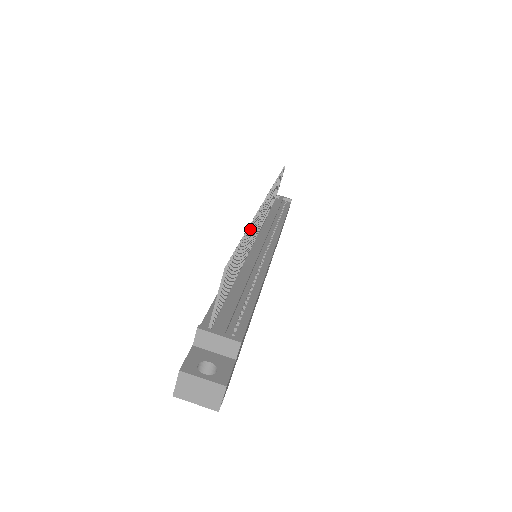
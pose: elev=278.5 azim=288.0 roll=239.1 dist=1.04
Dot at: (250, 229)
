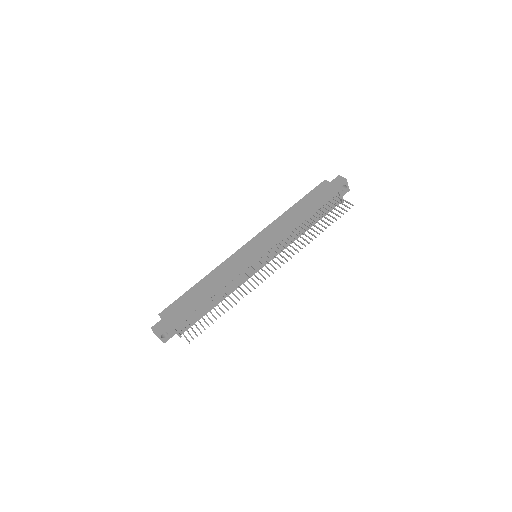
Dot at: (231, 306)
